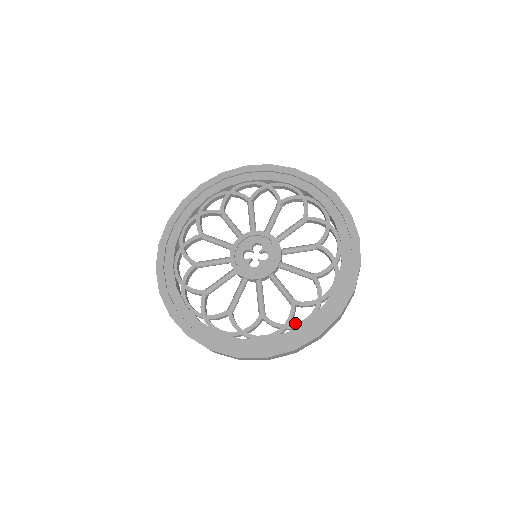
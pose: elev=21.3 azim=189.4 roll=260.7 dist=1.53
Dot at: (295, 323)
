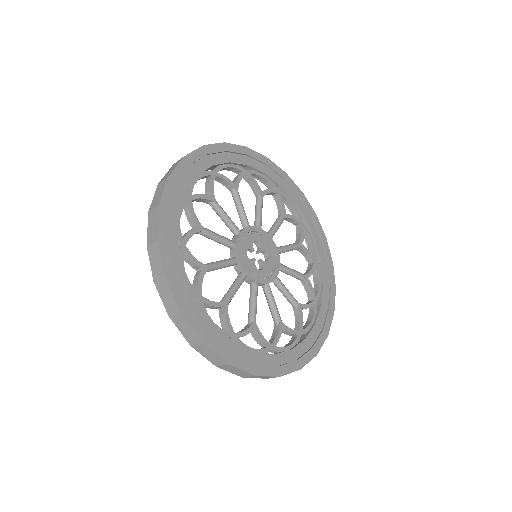
Dot at: (306, 327)
